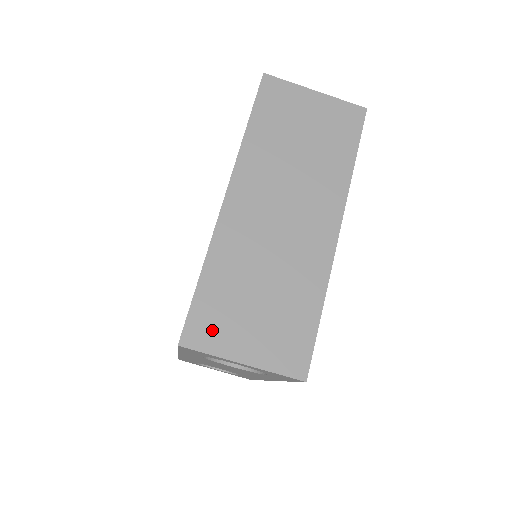
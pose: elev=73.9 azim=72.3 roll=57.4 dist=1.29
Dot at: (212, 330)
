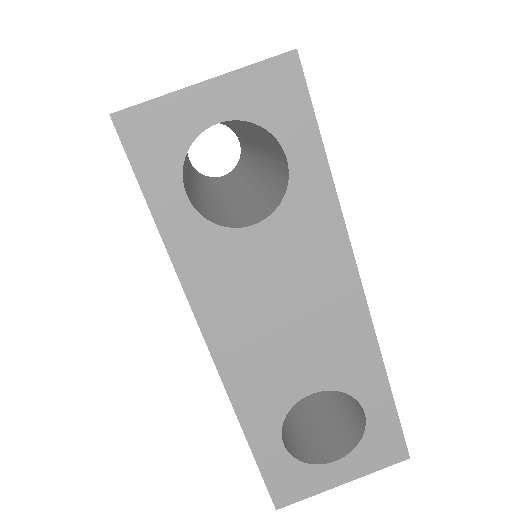
Dot at: occluded
